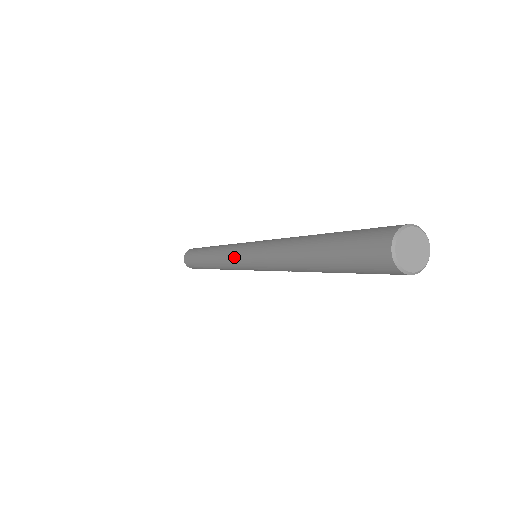
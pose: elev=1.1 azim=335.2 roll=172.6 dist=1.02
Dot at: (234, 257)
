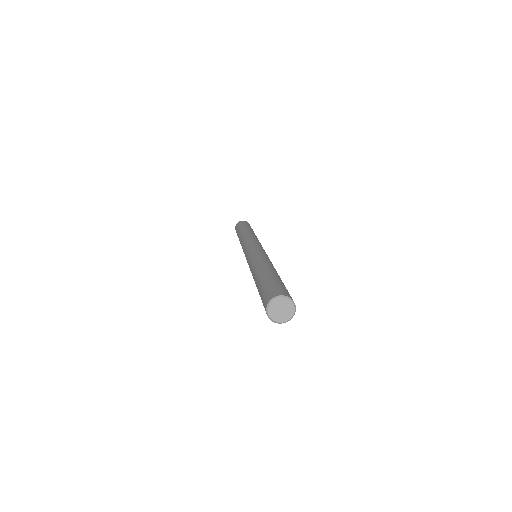
Dot at: occluded
